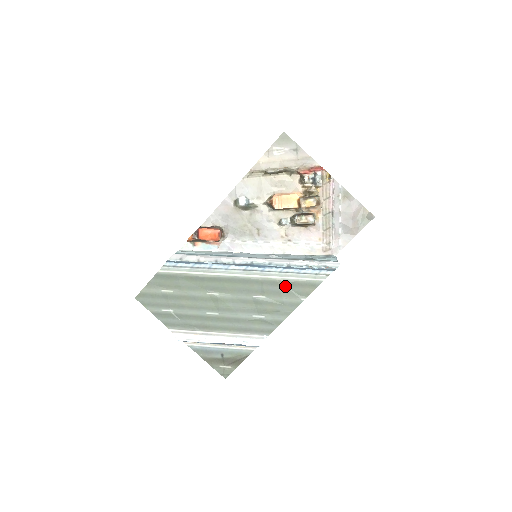
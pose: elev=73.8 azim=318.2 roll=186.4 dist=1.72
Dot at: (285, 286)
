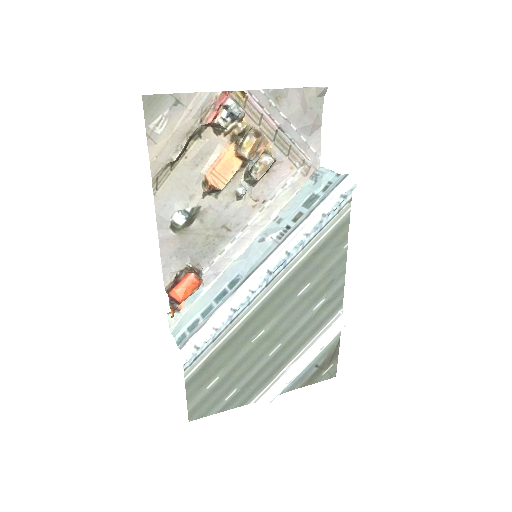
Dot at: (319, 254)
